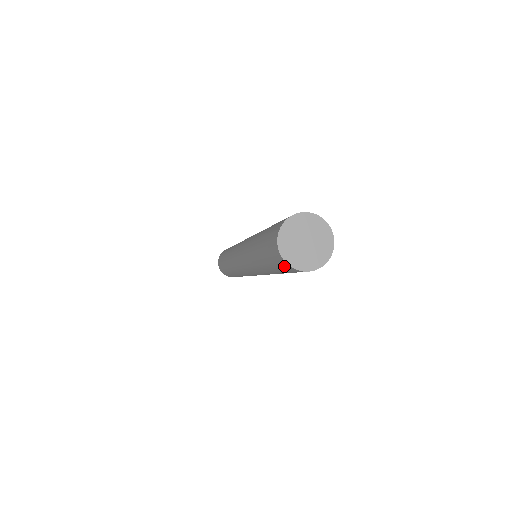
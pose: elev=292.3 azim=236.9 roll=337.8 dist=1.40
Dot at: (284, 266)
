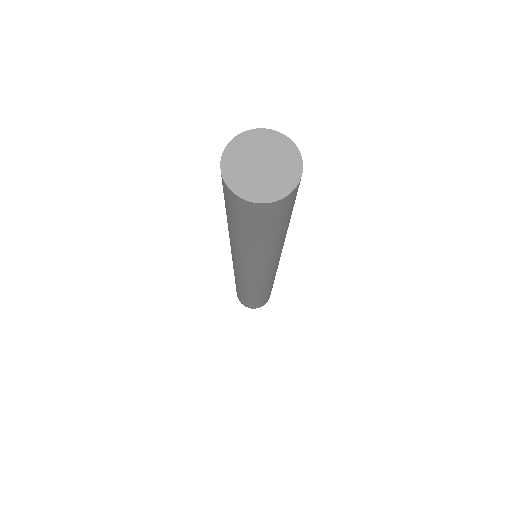
Dot at: occluded
